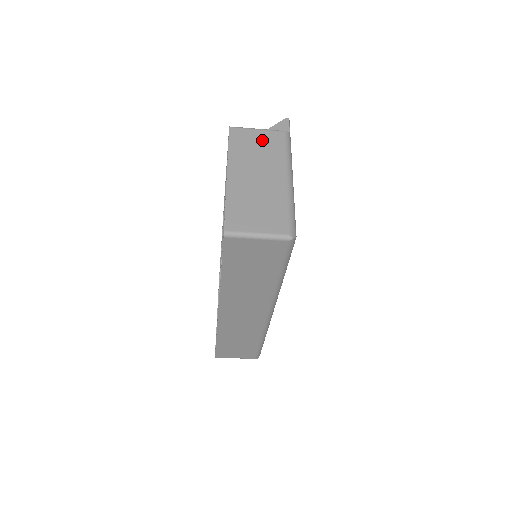
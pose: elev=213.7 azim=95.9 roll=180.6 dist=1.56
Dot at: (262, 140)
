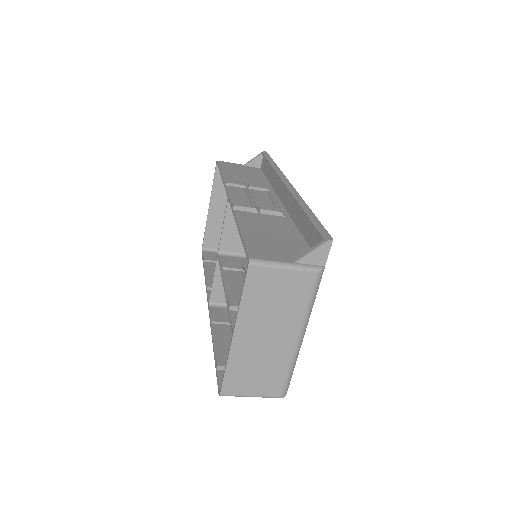
Dot at: (286, 287)
